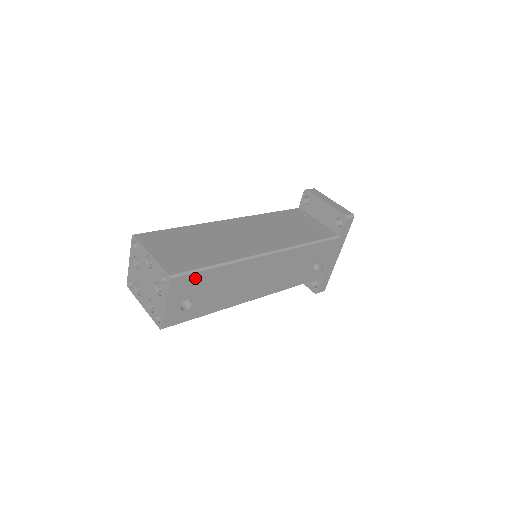
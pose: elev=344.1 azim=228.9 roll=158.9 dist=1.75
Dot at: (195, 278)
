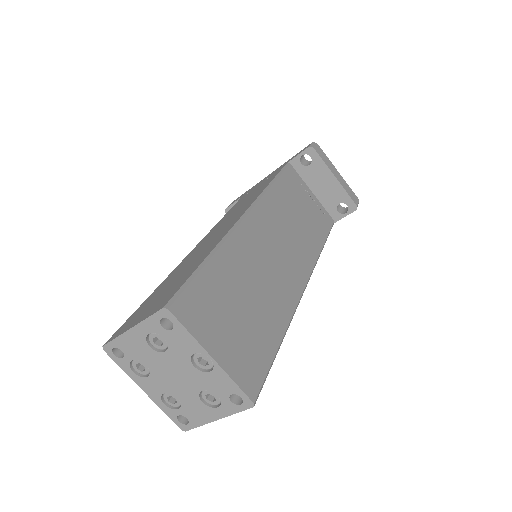
Dot at: occluded
